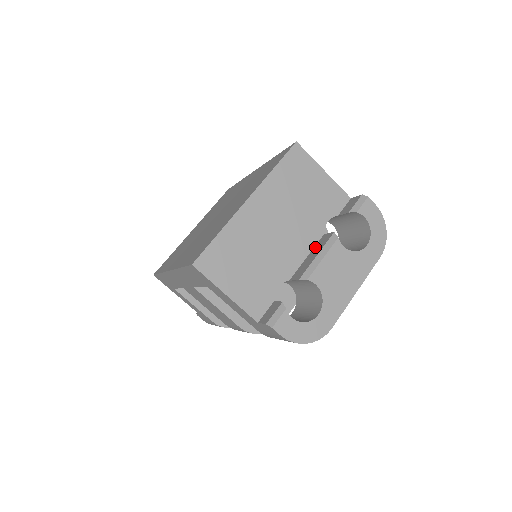
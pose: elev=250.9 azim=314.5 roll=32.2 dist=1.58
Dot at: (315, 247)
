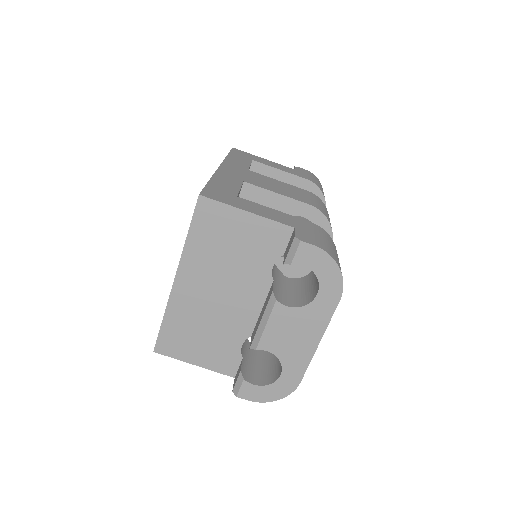
Dot at: (266, 299)
